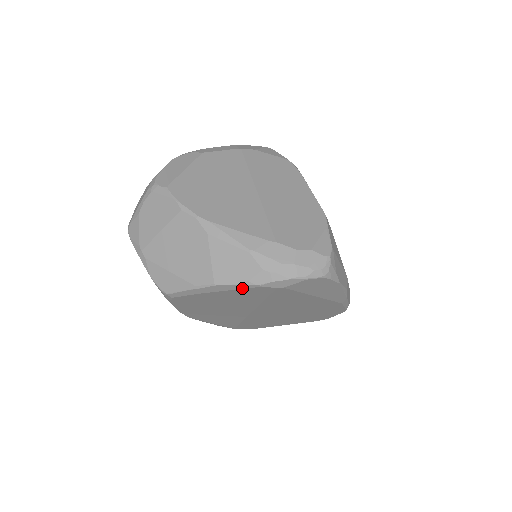
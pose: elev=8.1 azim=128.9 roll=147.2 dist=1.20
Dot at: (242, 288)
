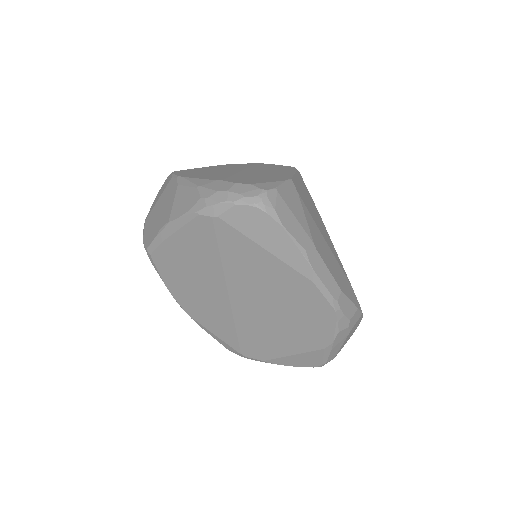
Dot at: (187, 222)
